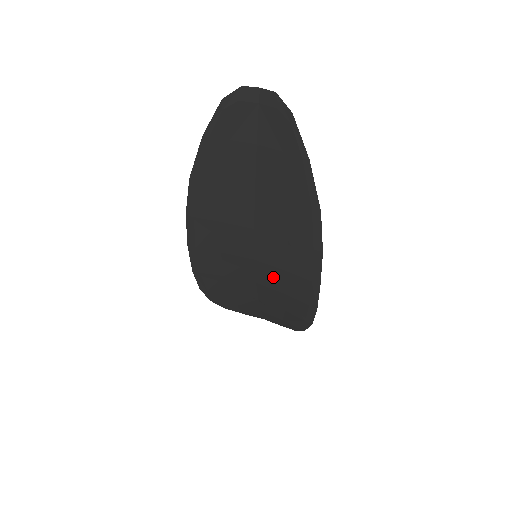
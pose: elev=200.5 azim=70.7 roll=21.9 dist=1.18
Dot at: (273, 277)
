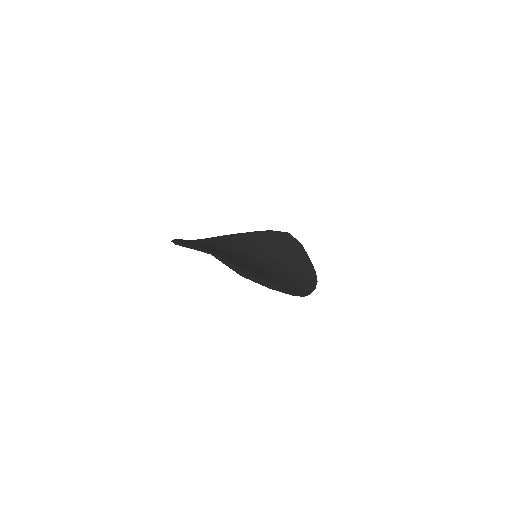
Dot at: occluded
